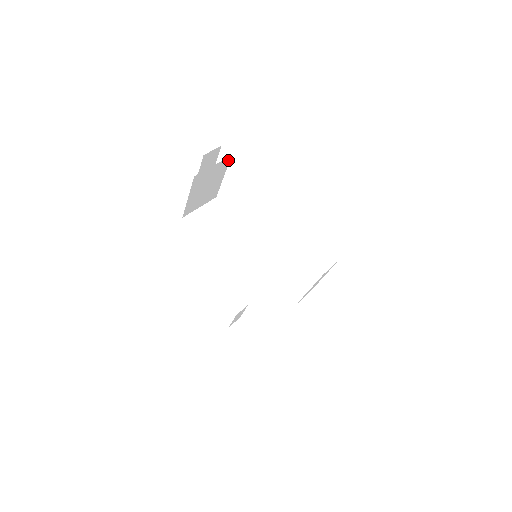
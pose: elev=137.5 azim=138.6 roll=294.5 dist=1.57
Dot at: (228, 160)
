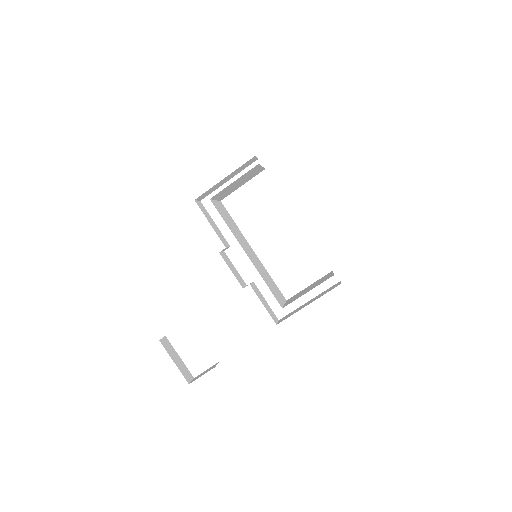
Dot at: (261, 171)
